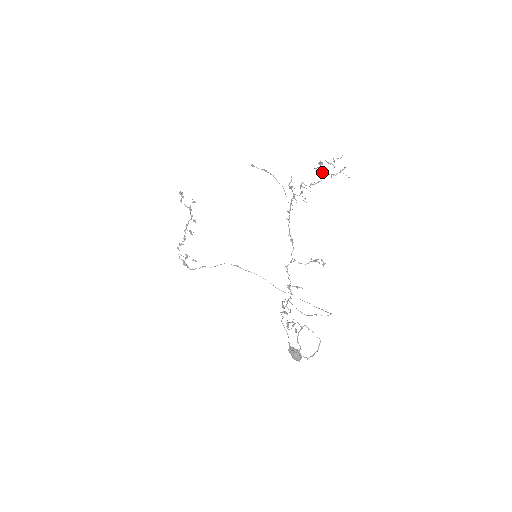
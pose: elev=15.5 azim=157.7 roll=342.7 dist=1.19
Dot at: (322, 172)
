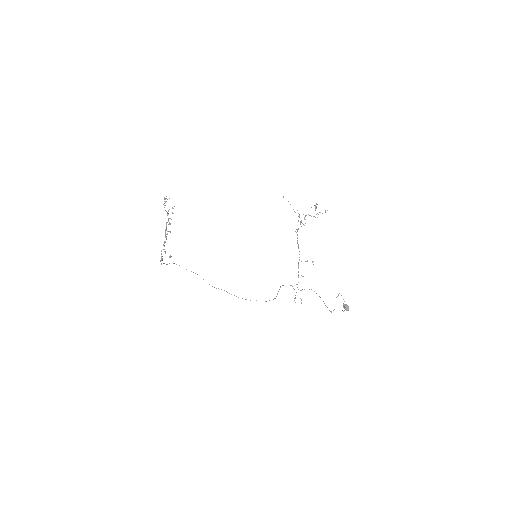
Dot at: (315, 210)
